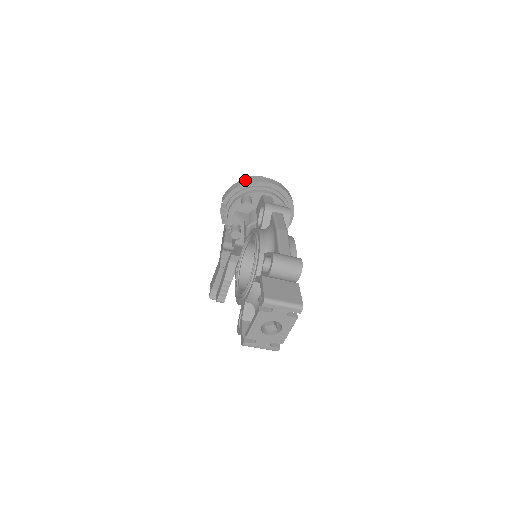
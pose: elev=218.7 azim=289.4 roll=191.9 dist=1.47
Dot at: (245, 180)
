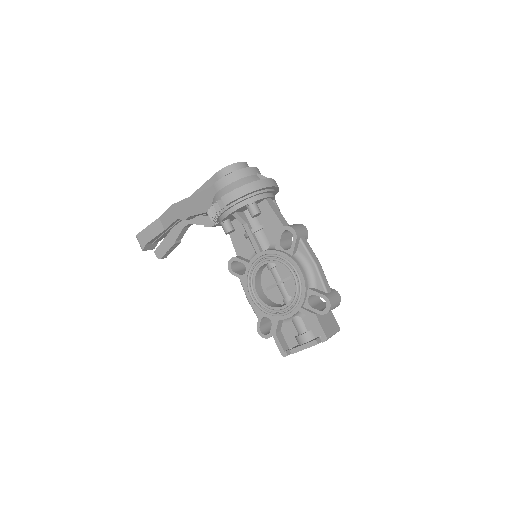
Dot at: (252, 185)
